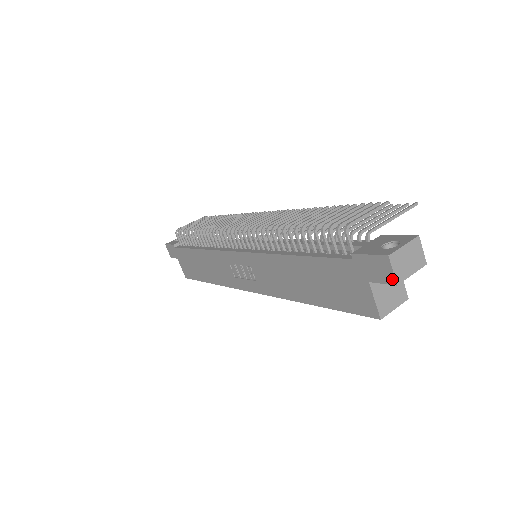
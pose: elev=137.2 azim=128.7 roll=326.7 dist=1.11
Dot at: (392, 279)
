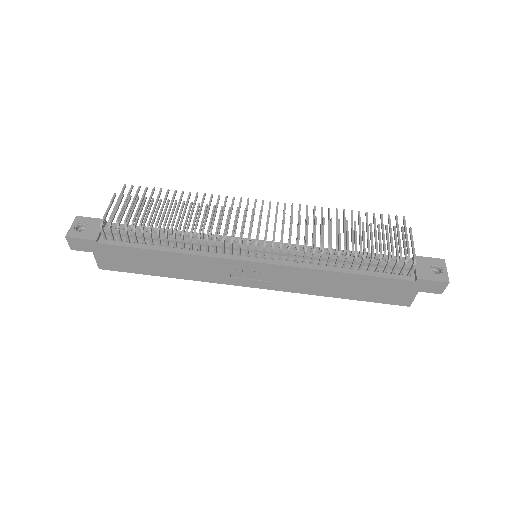
Dot at: (441, 292)
